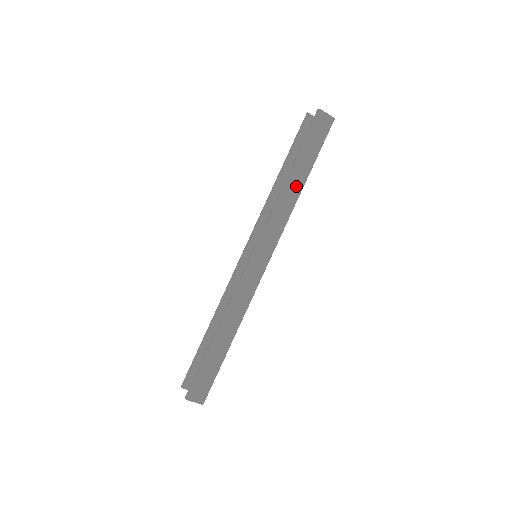
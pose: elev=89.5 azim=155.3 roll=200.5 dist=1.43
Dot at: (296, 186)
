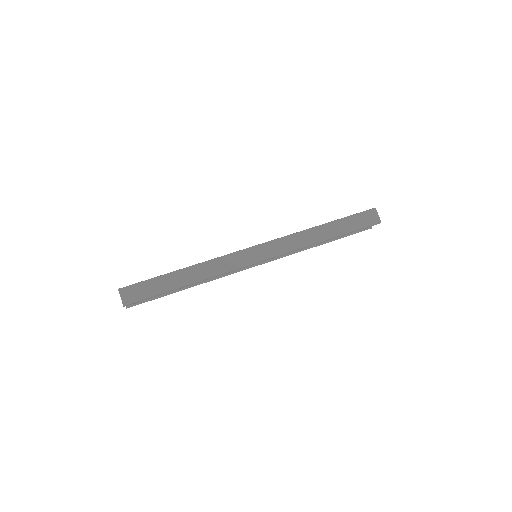
Dot at: (321, 235)
